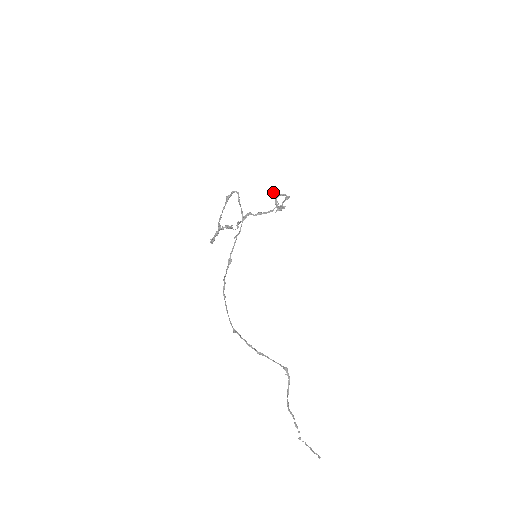
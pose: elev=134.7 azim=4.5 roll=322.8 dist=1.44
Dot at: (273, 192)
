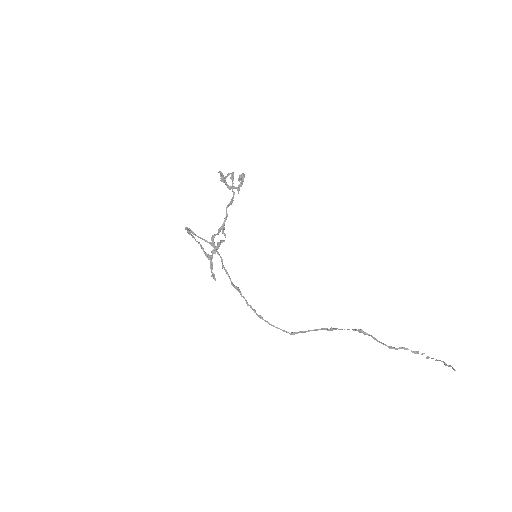
Dot at: (220, 176)
